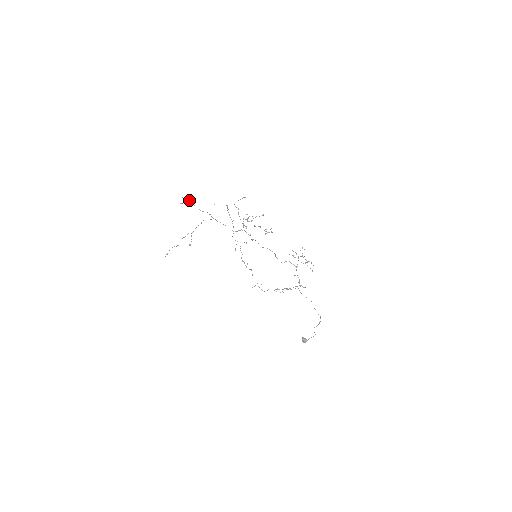
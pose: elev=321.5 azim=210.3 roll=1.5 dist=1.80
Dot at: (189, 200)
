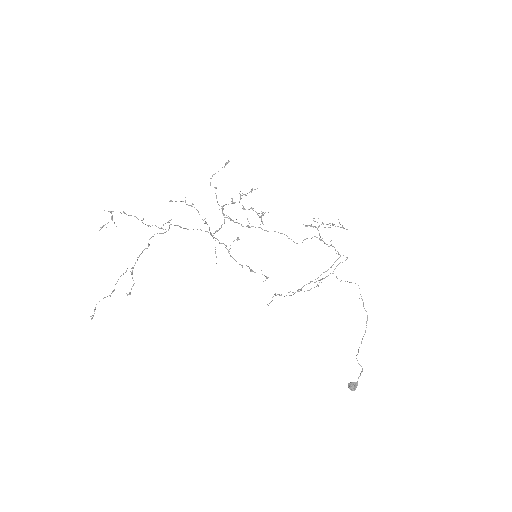
Dot at: (121, 213)
